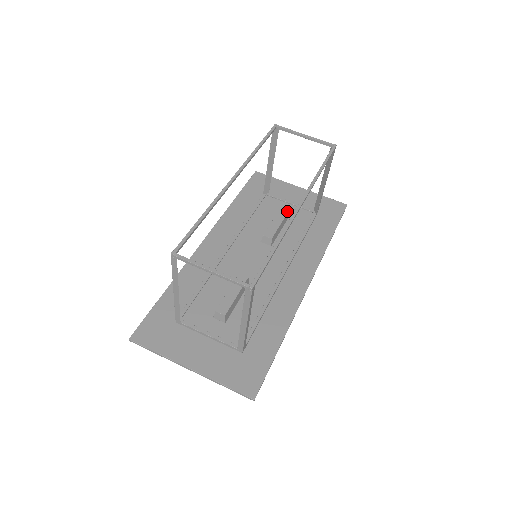
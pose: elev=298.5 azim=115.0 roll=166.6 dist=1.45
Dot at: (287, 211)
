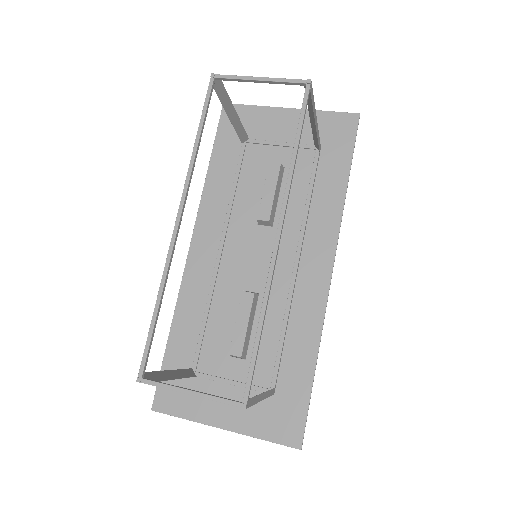
Dot at: (278, 166)
